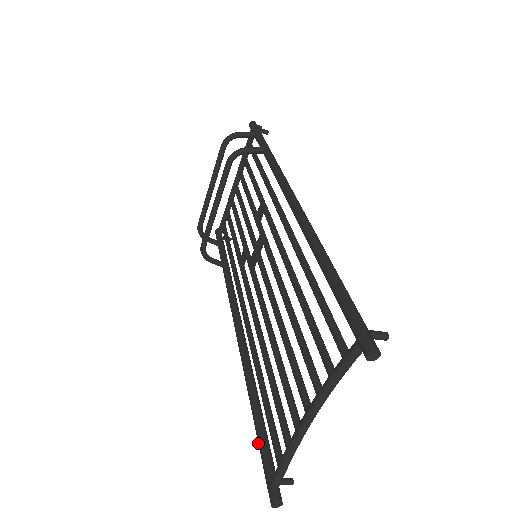
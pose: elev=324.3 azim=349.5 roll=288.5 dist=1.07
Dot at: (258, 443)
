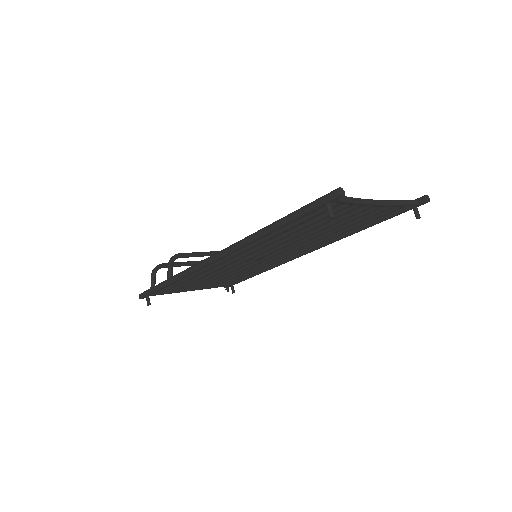
Dot at: (299, 209)
